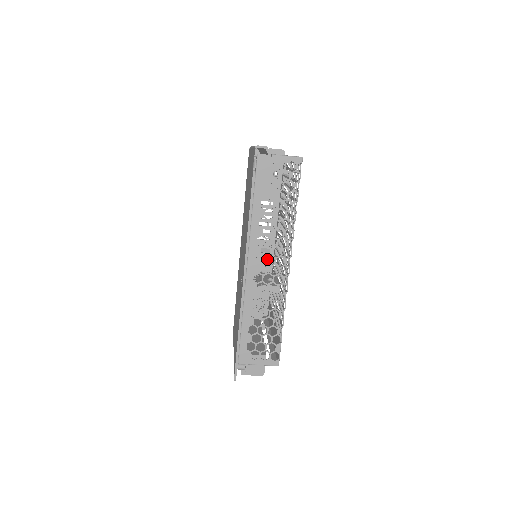
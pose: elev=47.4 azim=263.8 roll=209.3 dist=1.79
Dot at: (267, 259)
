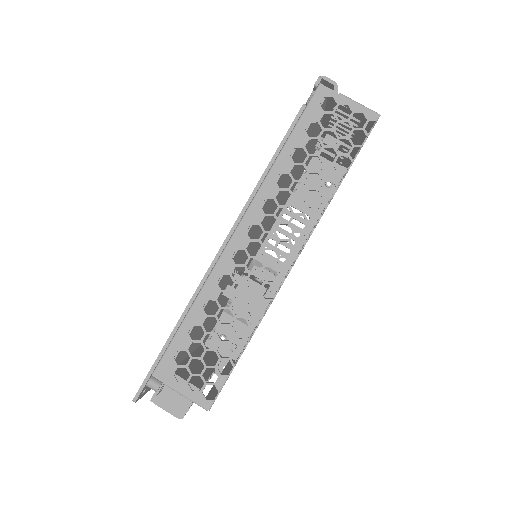
Dot at: (269, 280)
